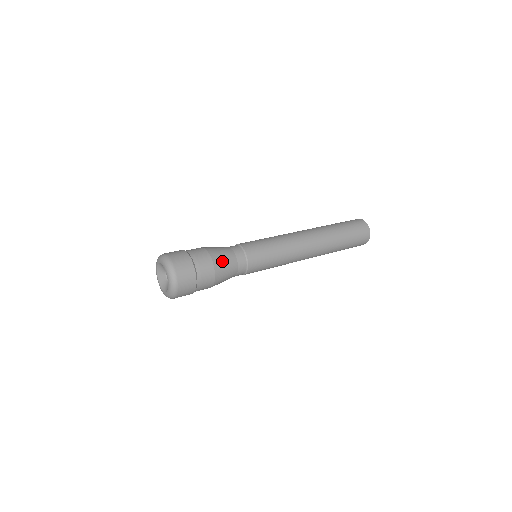
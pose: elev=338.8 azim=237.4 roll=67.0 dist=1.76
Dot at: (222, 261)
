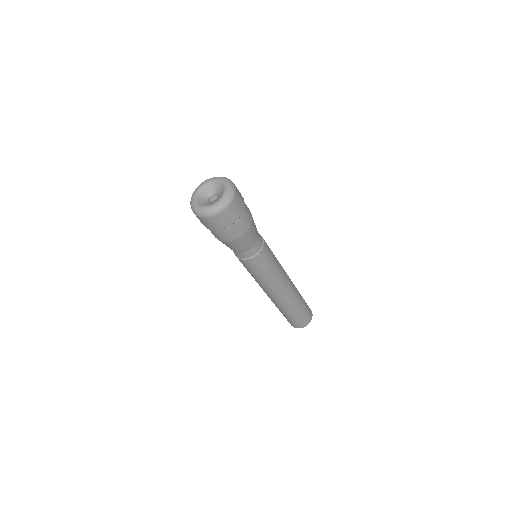
Dot at: occluded
